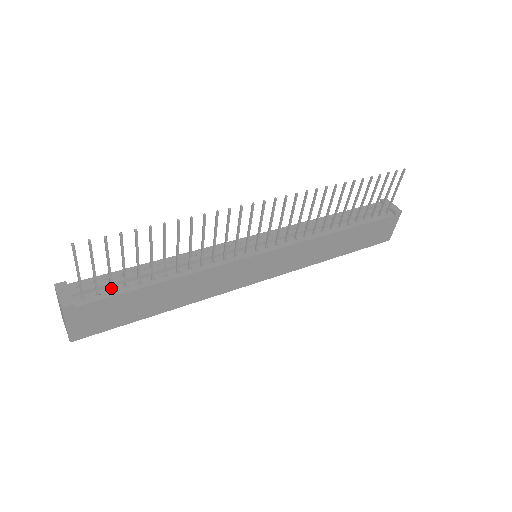
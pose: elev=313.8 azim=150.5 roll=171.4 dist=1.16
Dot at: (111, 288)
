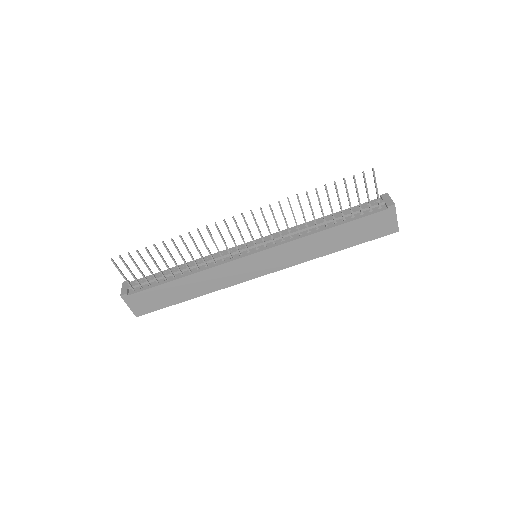
Dot at: (148, 283)
